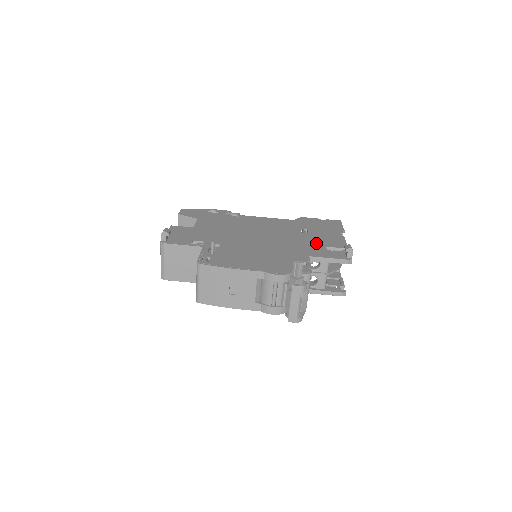
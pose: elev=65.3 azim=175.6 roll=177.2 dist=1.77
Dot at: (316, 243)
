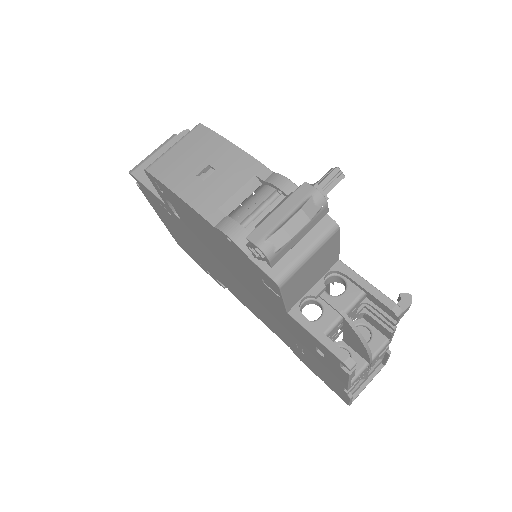
Dot at: occluded
